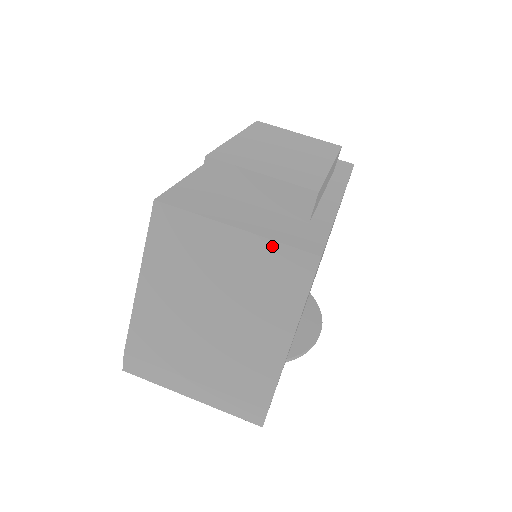
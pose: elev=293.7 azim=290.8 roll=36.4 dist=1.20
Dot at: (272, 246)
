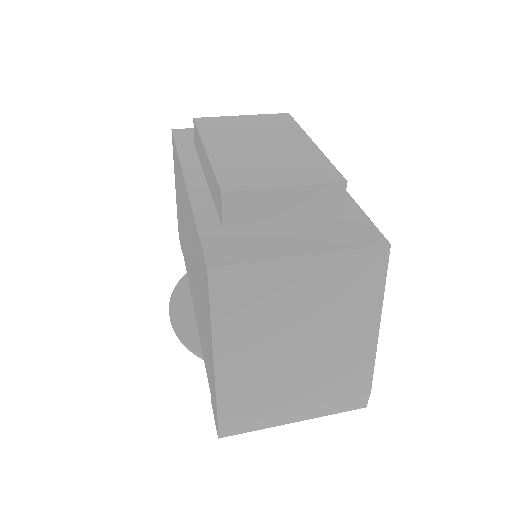
Dot at: (343, 256)
